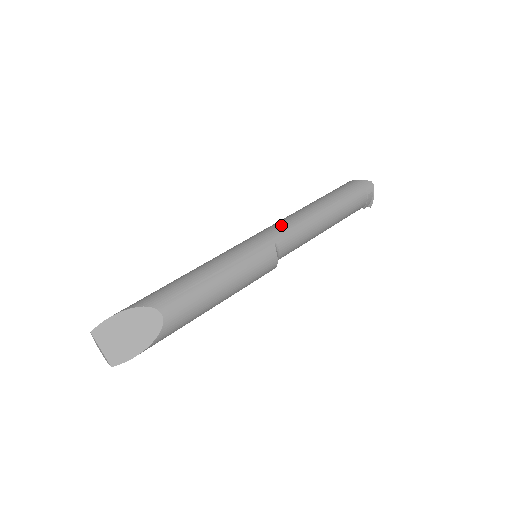
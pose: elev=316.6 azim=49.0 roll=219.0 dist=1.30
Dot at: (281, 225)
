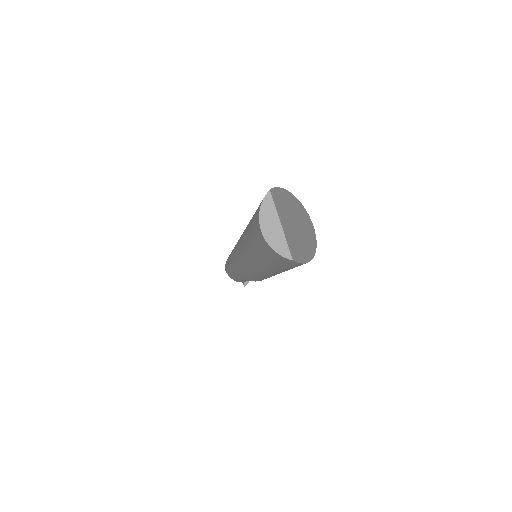
Dot at: occluded
